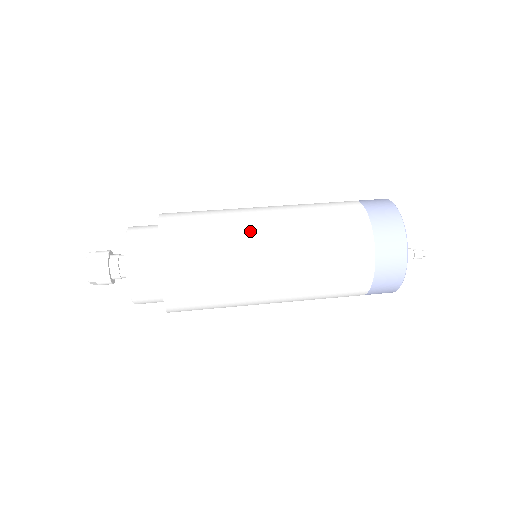
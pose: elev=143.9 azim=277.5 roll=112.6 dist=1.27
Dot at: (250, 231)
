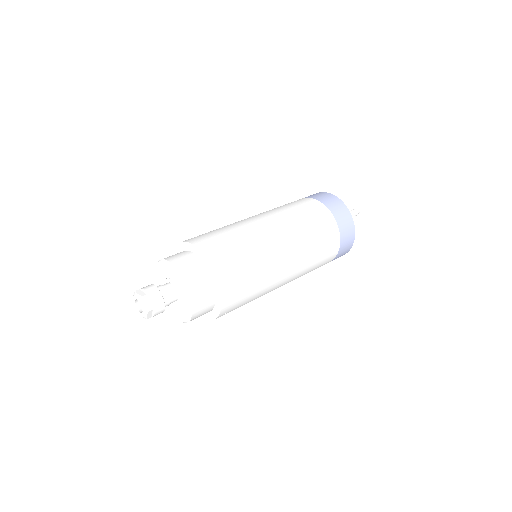
Dot at: (255, 226)
